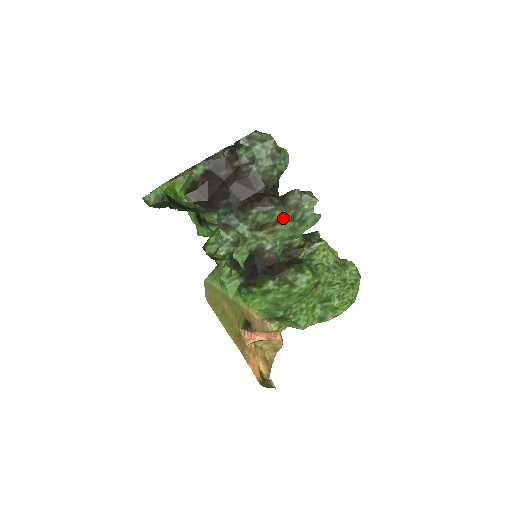
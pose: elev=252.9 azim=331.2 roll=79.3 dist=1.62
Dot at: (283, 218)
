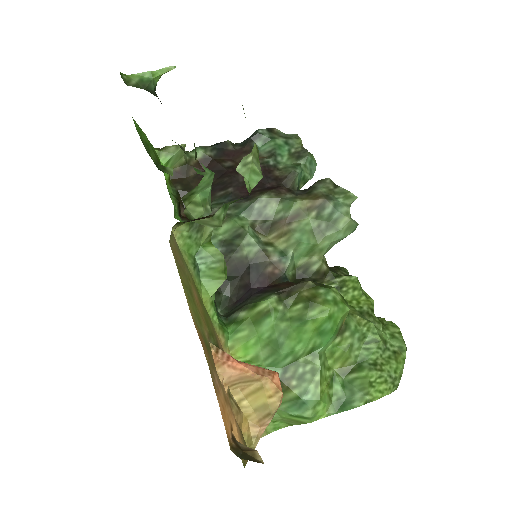
Dot at: (305, 211)
